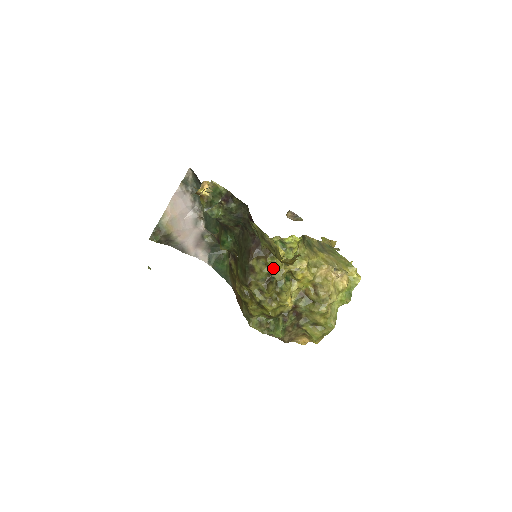
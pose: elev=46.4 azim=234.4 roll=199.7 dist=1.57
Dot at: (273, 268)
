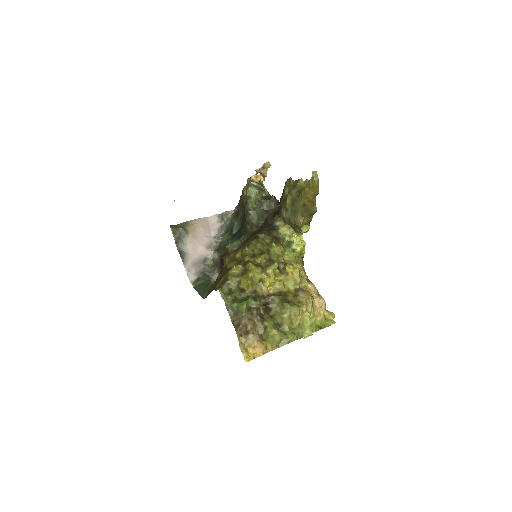
Dot at: (274, 248)
